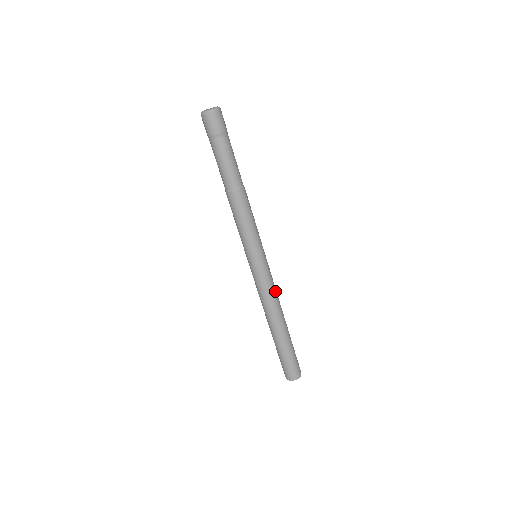
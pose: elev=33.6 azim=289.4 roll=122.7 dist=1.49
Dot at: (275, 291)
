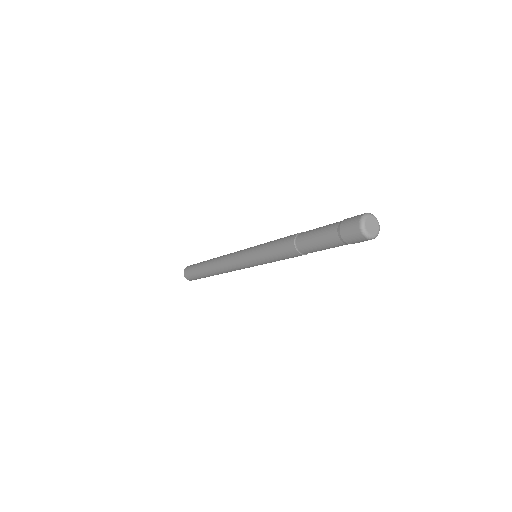
Dot at: occluded
